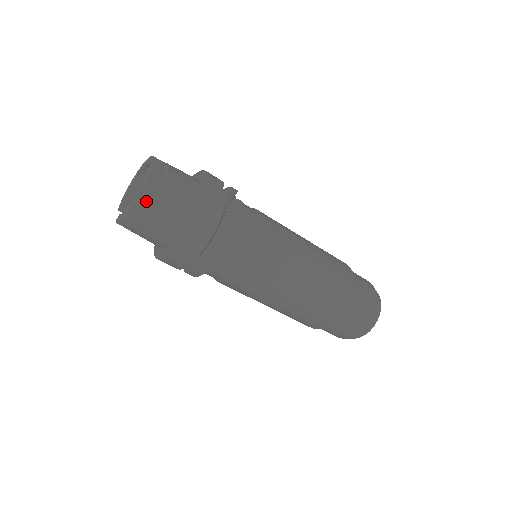
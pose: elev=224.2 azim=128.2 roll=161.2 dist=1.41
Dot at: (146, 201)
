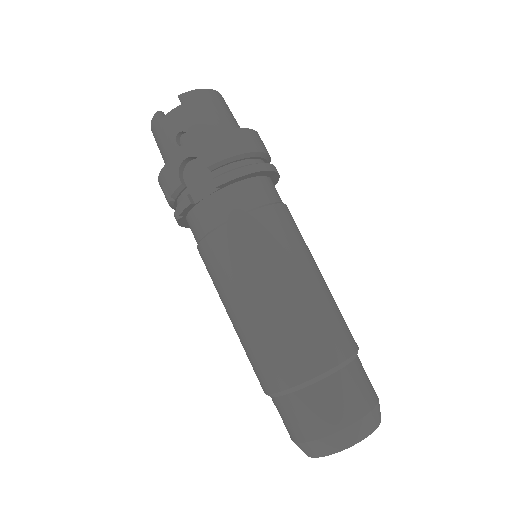
Dot at: occluded
